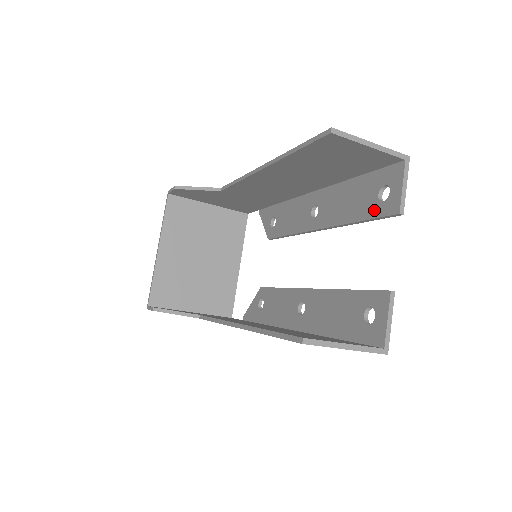
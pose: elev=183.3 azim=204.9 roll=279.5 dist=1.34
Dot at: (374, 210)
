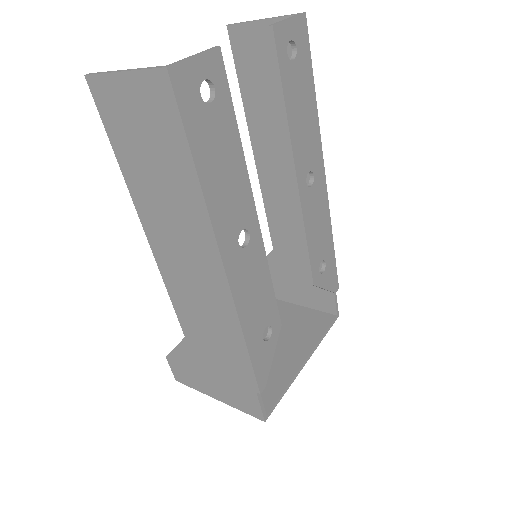
Dot at: (280, 69)
